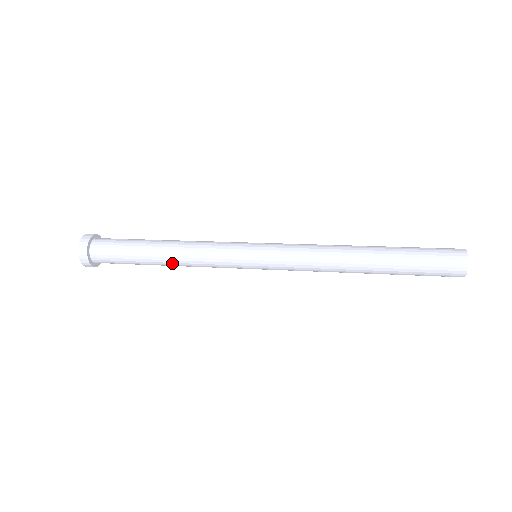
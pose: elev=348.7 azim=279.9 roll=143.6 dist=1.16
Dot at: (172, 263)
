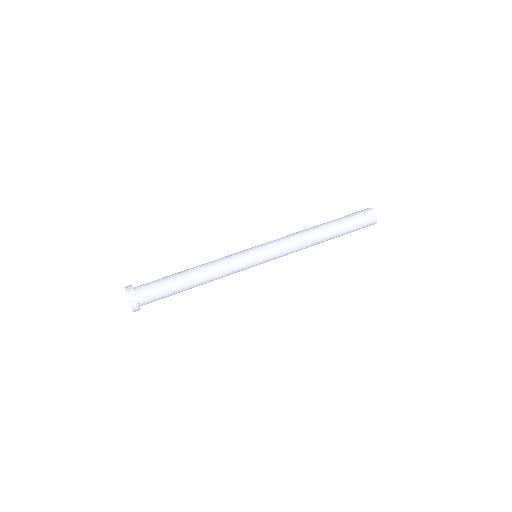
Dot at: occluded
